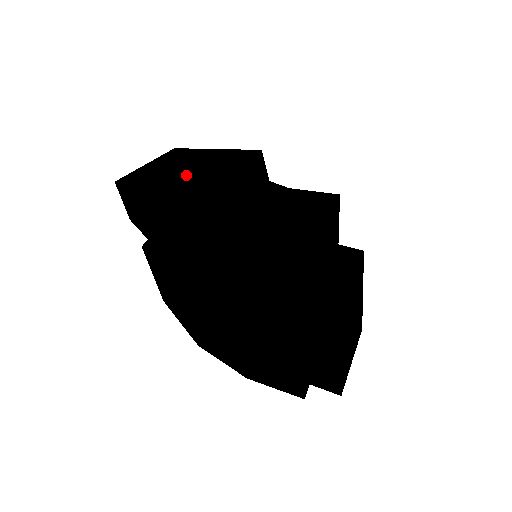
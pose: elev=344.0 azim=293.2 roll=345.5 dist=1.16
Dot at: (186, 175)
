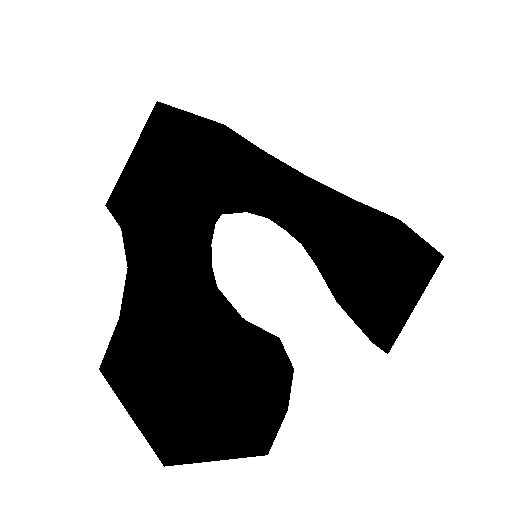
Dot at: (148, 204)
